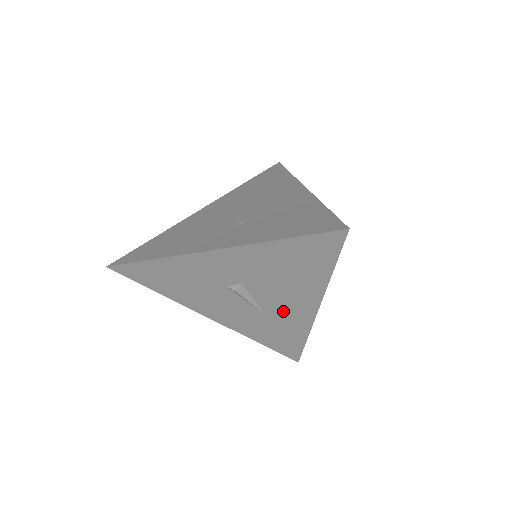
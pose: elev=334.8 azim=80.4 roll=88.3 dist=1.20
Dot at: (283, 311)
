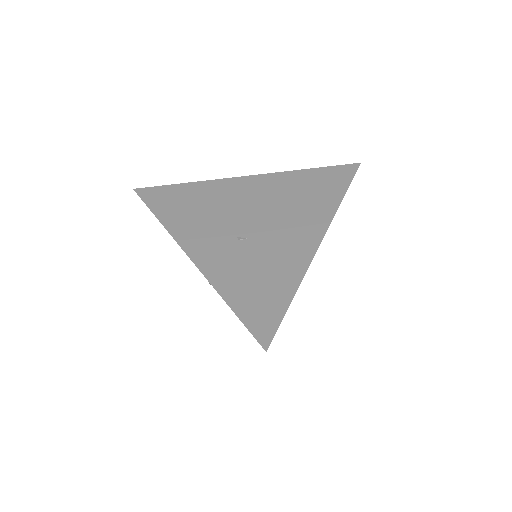
Dot at: occluded
